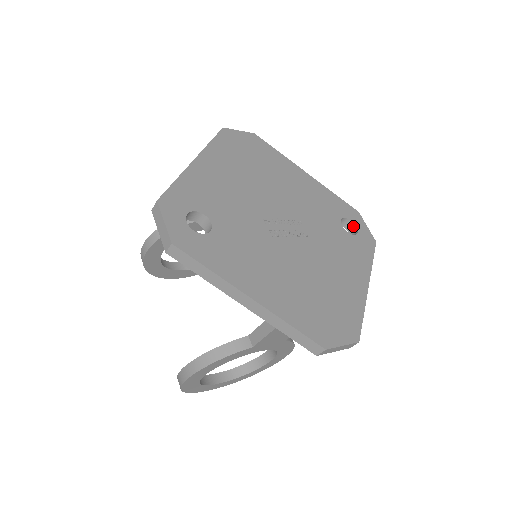
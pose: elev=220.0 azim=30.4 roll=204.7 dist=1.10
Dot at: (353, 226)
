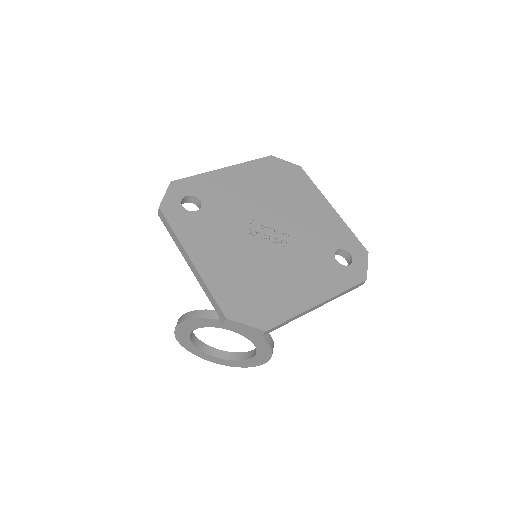
Dot at: (351, 260)
